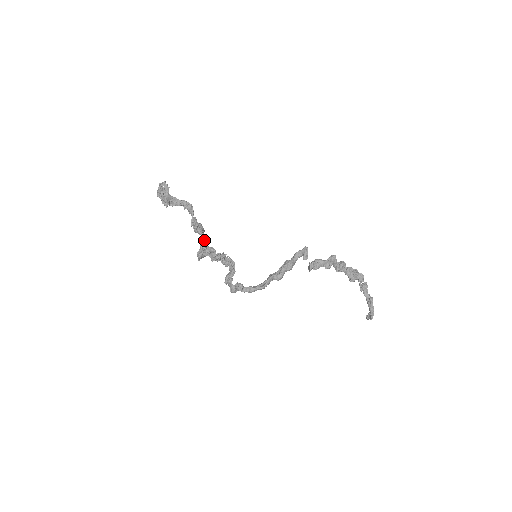
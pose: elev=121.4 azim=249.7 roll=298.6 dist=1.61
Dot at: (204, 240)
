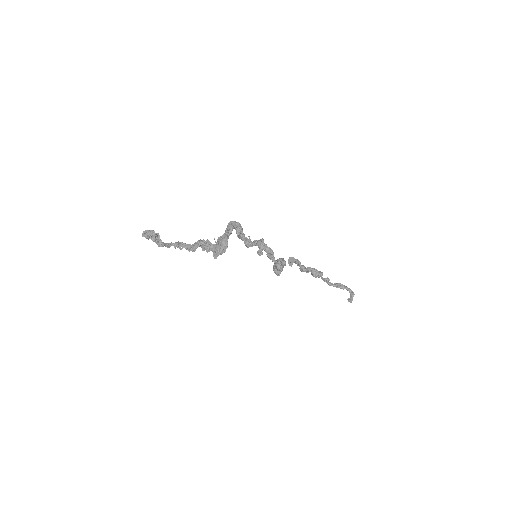
Dot at: (215, 242)
